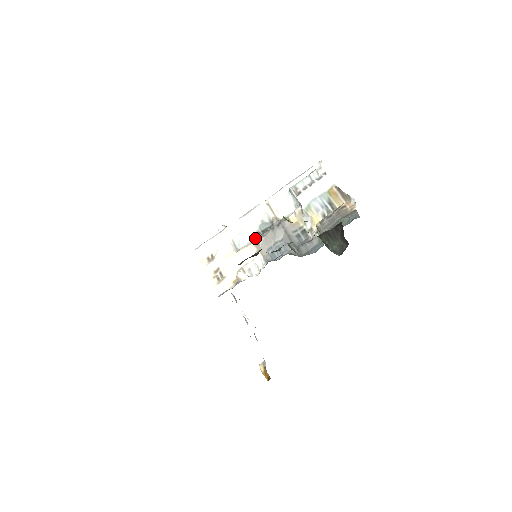
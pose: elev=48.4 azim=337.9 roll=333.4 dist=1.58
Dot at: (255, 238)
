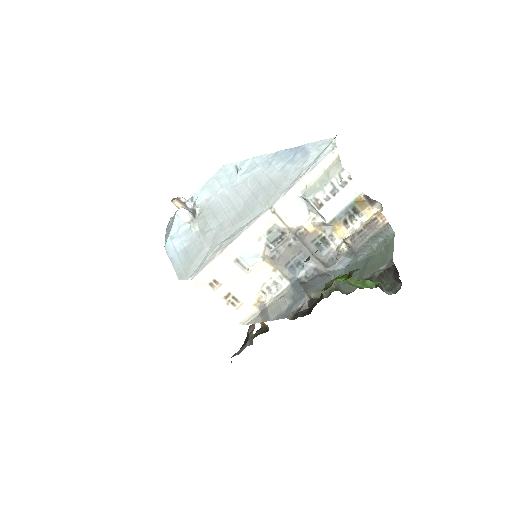
Dot at: (269, 257)
